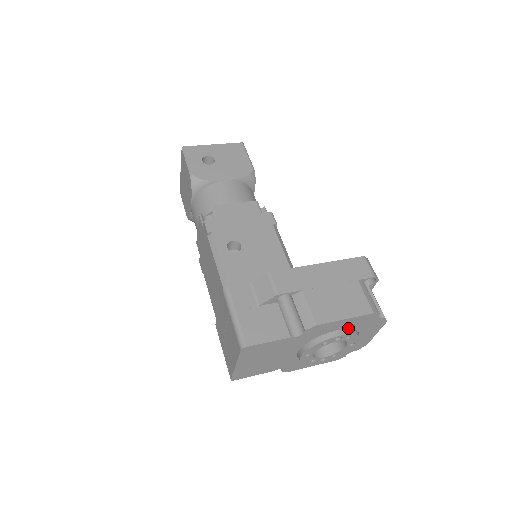
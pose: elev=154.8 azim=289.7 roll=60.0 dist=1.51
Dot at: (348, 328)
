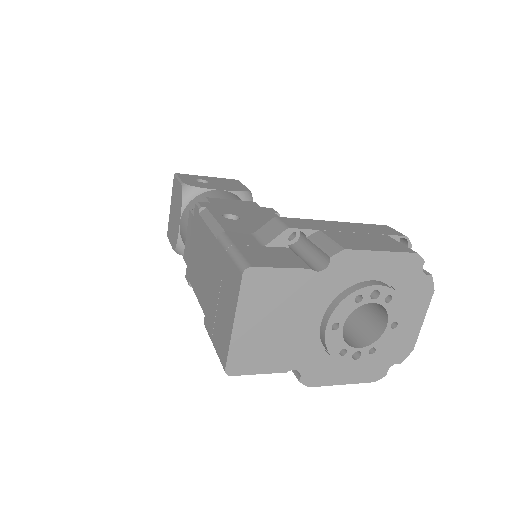
Dot at: (386, 282)
